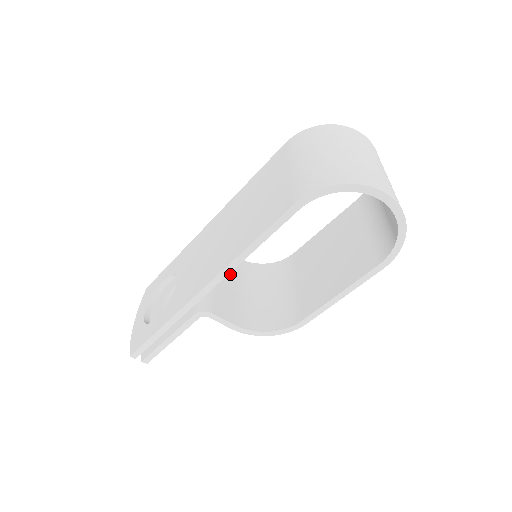
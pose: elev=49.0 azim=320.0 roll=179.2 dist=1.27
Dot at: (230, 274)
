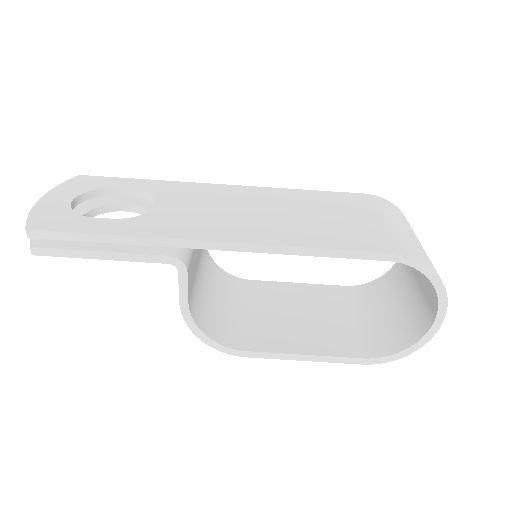
Dot at: occluded
